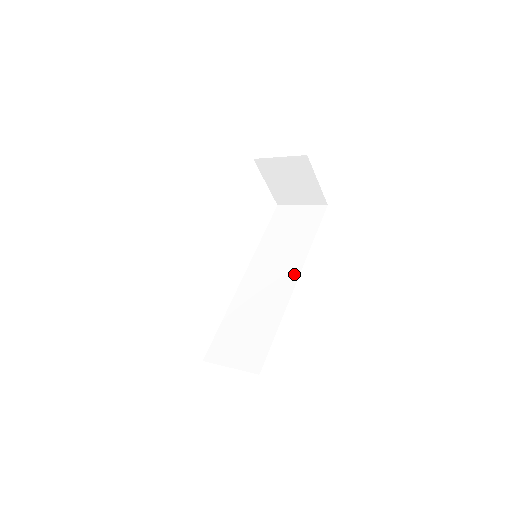
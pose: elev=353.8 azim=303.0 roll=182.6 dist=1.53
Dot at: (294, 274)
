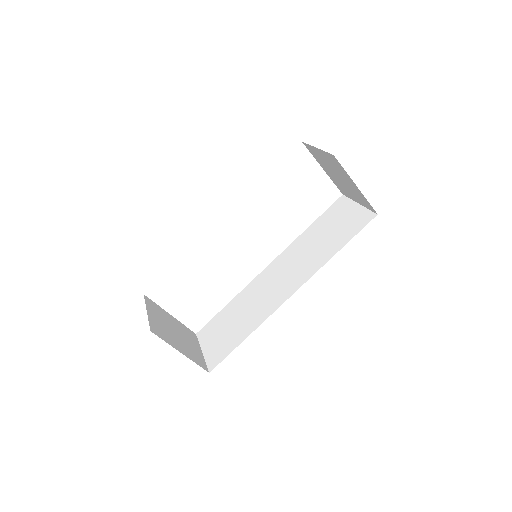
Dot at: (295, 286)
